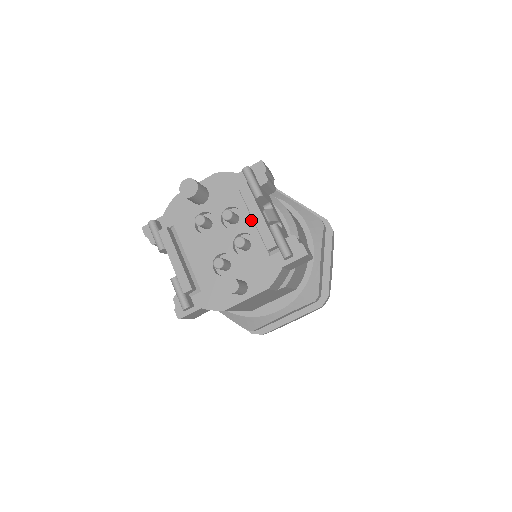
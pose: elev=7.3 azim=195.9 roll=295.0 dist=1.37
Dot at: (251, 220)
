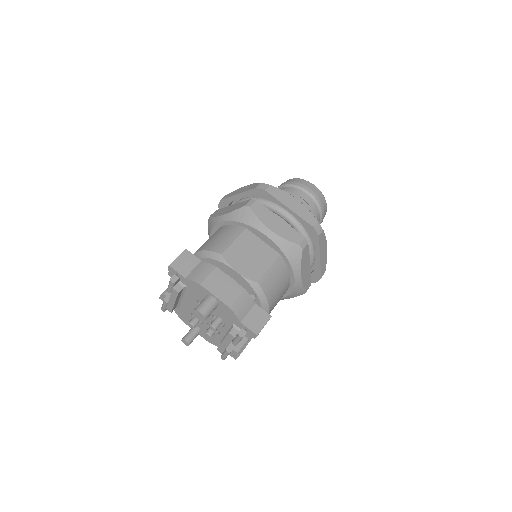
Dot at: (226, 332)
